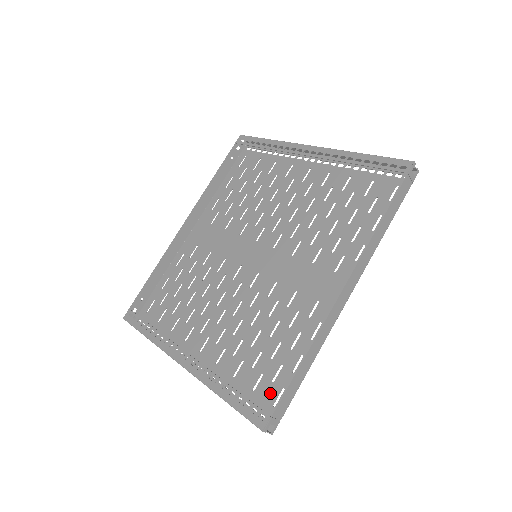
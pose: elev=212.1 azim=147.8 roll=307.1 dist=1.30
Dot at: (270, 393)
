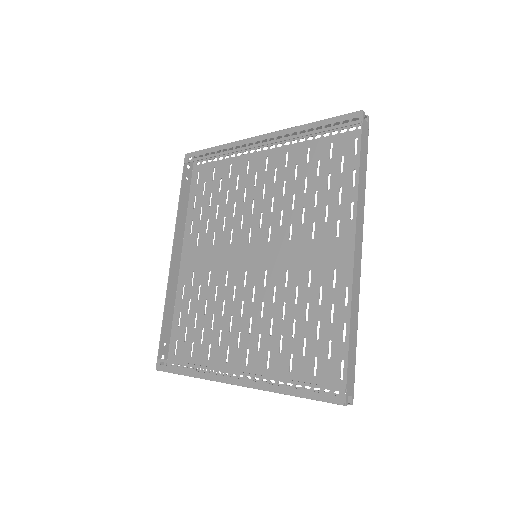
Dot at: (332, 370)
